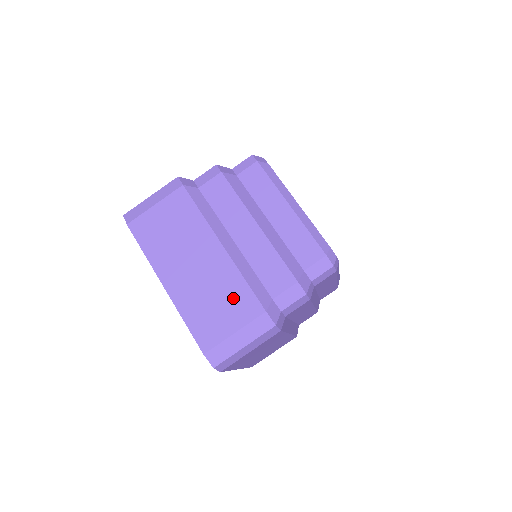
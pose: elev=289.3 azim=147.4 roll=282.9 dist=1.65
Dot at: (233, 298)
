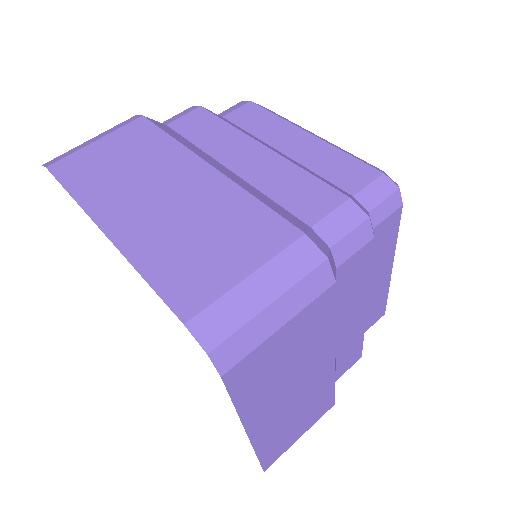
Dot at: (237, 225)
